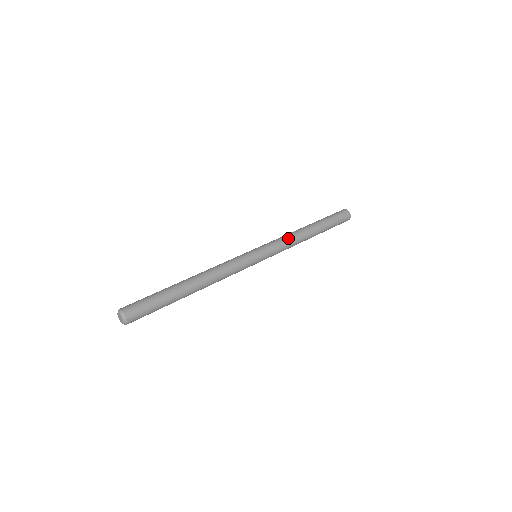
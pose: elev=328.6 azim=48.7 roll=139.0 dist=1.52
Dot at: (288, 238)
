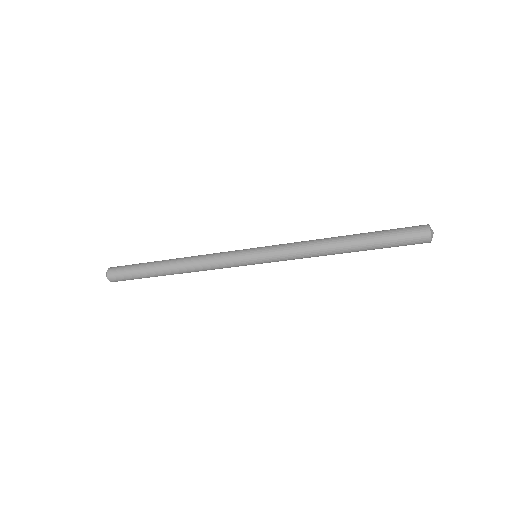
Dot at: (302, 243)
